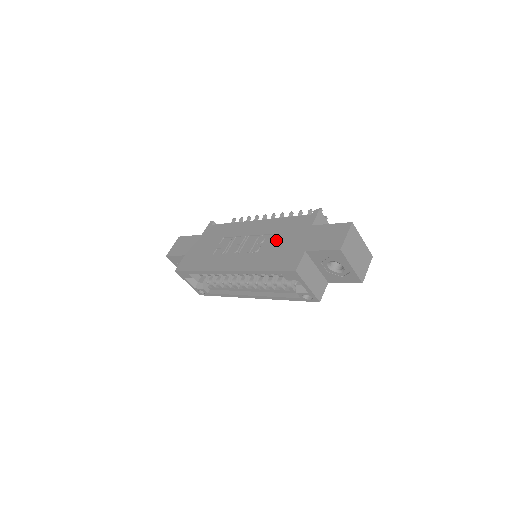
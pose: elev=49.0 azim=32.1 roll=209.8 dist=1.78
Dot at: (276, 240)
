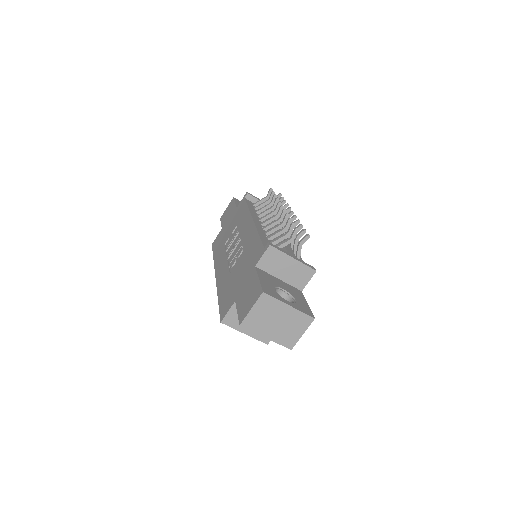
Dot at: (239, 264)
